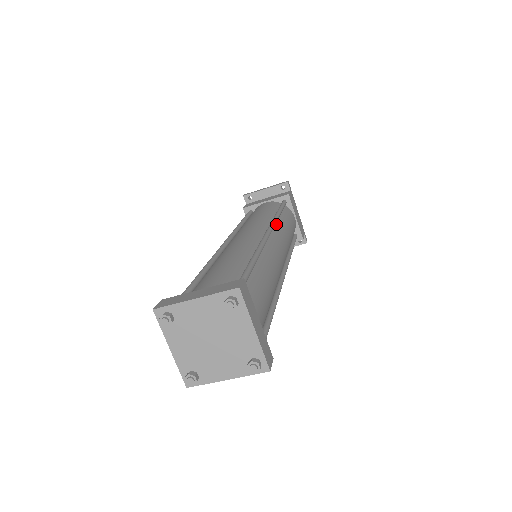
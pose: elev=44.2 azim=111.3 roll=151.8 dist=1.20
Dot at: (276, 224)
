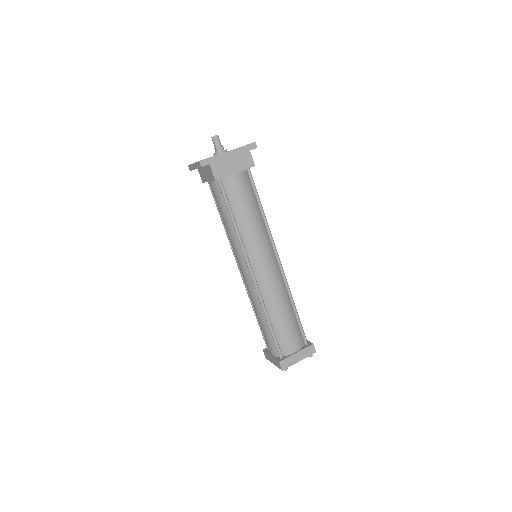
Dot at: (243, 240)
